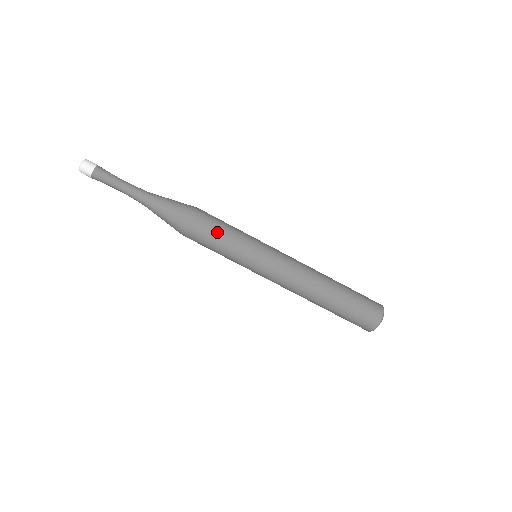
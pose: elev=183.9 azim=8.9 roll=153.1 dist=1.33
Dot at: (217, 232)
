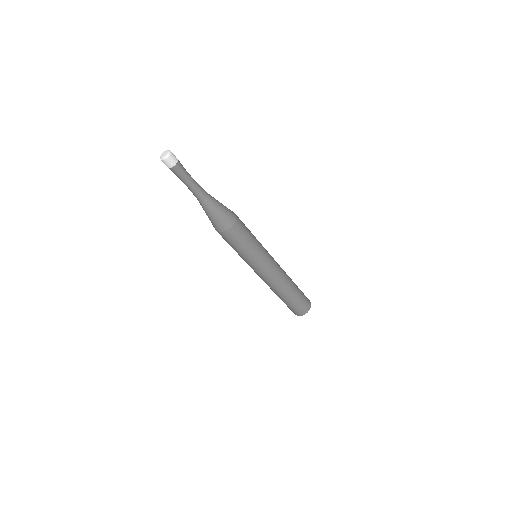
Dot at: (240, 244)
